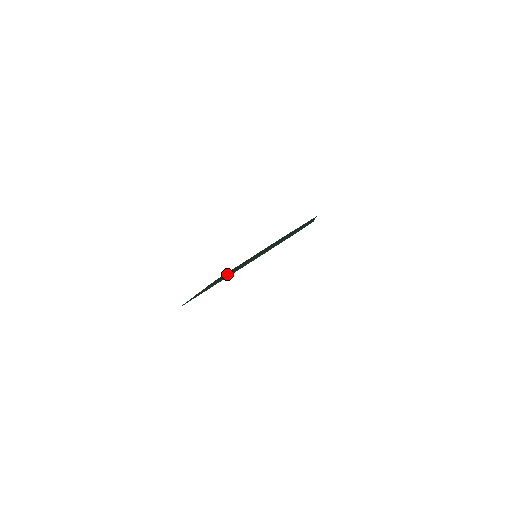
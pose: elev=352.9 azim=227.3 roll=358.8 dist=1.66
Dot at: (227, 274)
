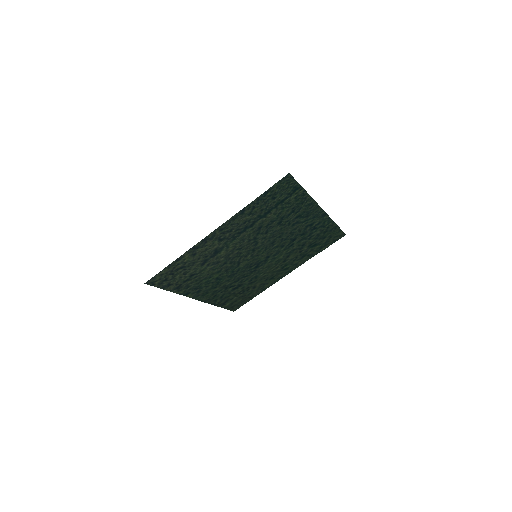
Dot at: (222, 275)
